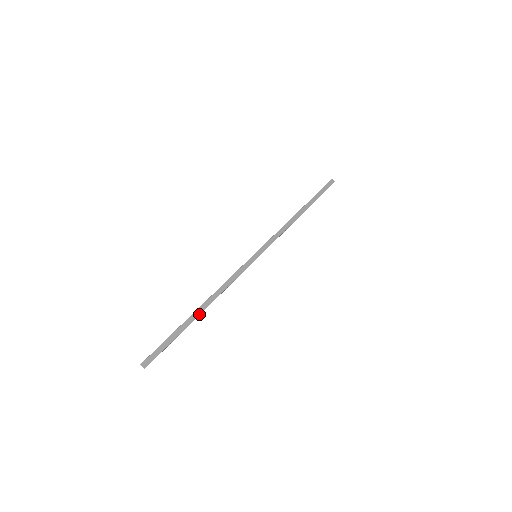
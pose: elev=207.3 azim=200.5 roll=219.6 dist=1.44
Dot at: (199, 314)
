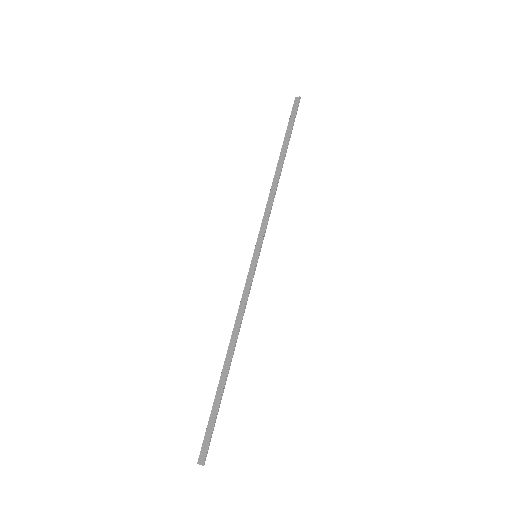
Dot at: (228, 367)
